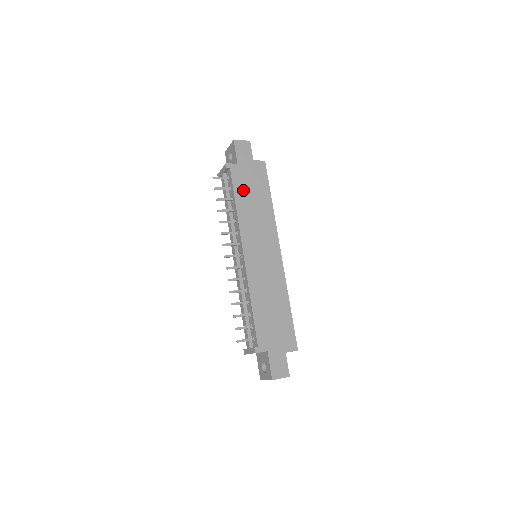
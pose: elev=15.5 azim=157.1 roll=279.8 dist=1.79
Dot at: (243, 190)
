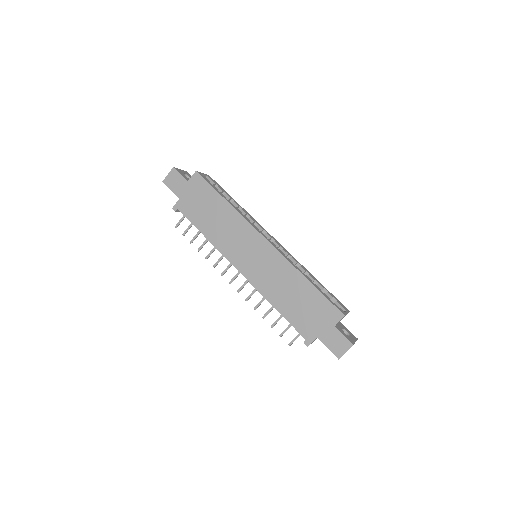
Dot at: (199, 217)
